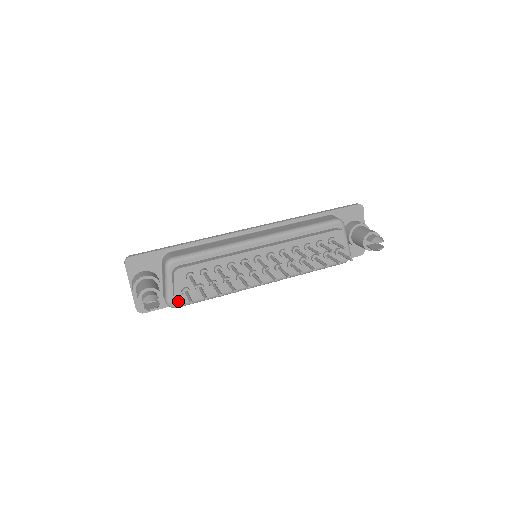
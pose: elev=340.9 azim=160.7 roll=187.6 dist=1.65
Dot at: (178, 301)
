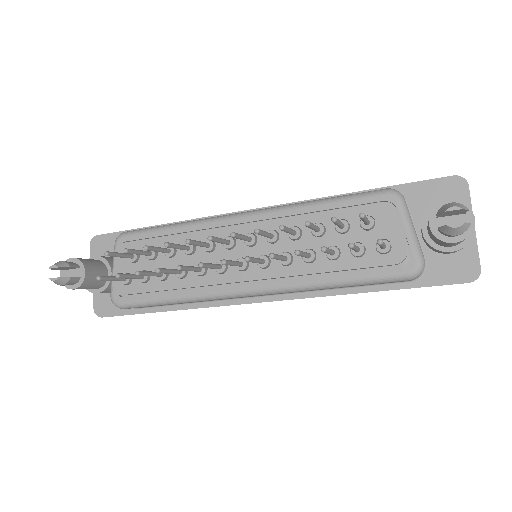
Dot at: (116, 293)
